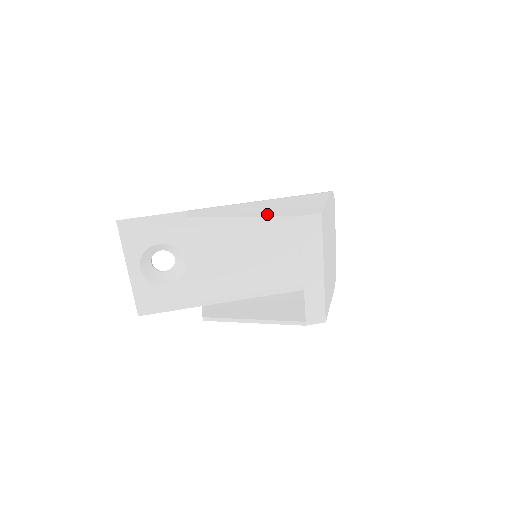
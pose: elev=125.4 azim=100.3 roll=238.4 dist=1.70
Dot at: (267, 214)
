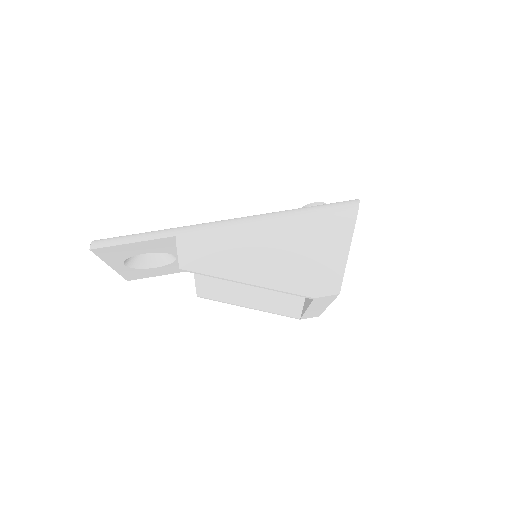
Dot at: (277, 283)
